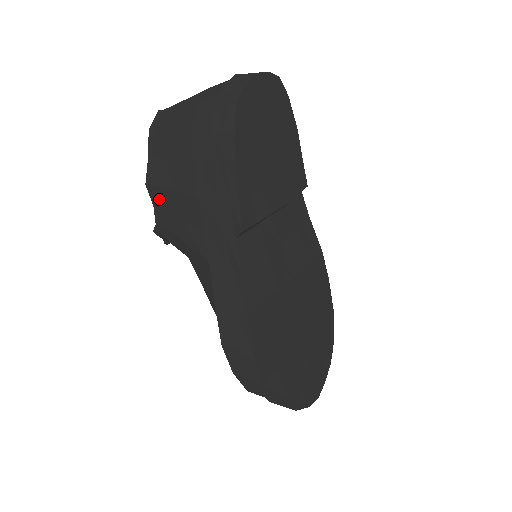
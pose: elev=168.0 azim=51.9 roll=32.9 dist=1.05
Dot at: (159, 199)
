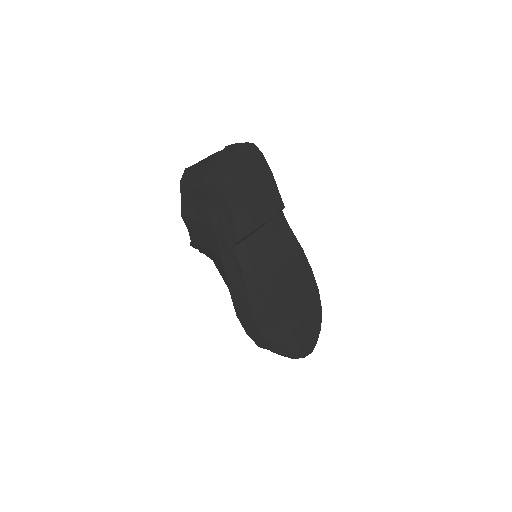
Dot at: (190, 224)
